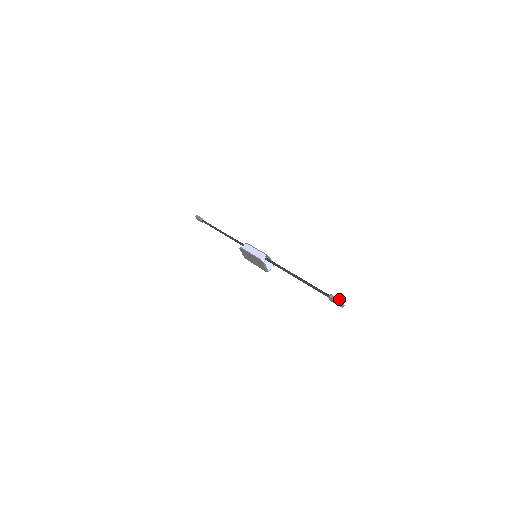
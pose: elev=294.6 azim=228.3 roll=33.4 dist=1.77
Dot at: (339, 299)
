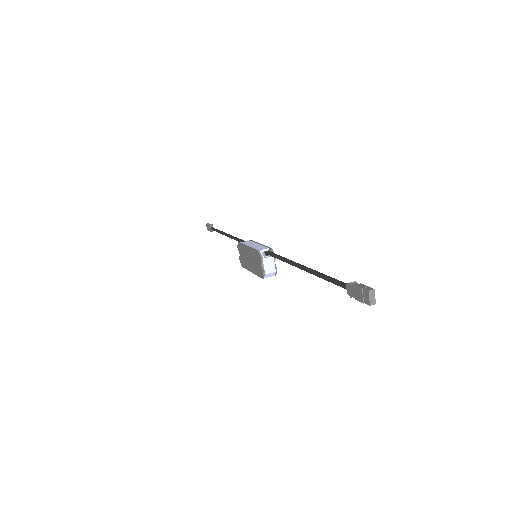
Dot at: (367, 286)
